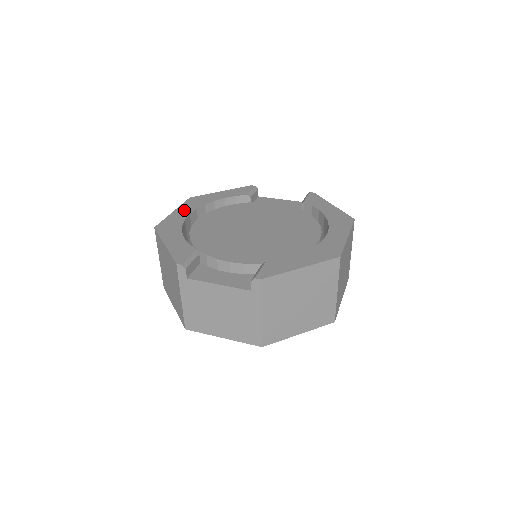
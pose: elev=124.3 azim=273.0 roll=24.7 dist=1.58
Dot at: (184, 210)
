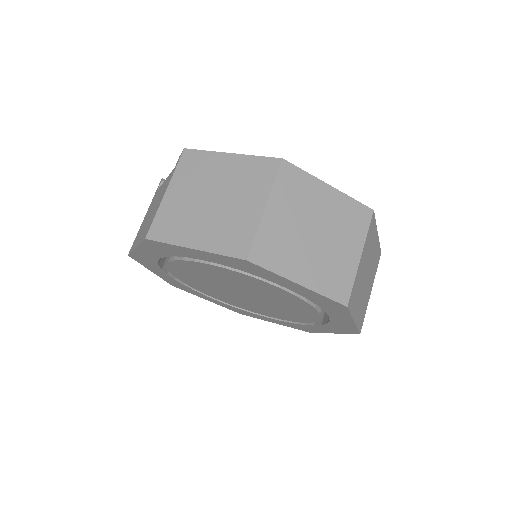
Dot at: occluded
